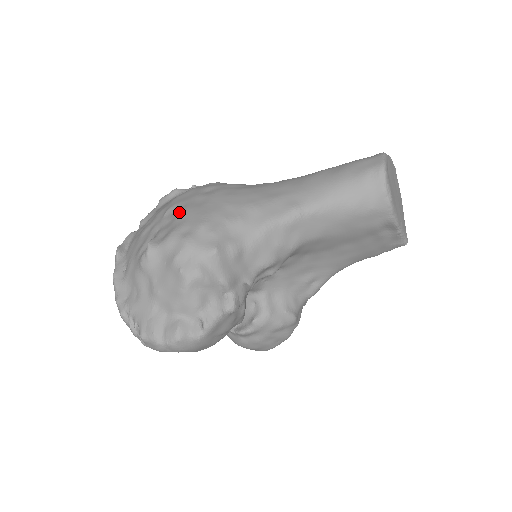
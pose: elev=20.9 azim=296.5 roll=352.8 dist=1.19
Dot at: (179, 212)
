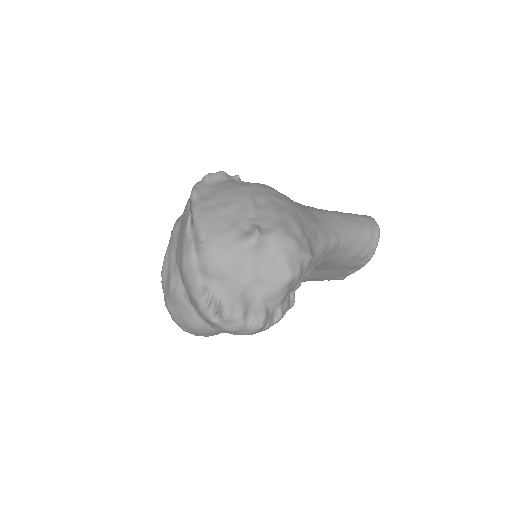
Dot at: (270, 208)
